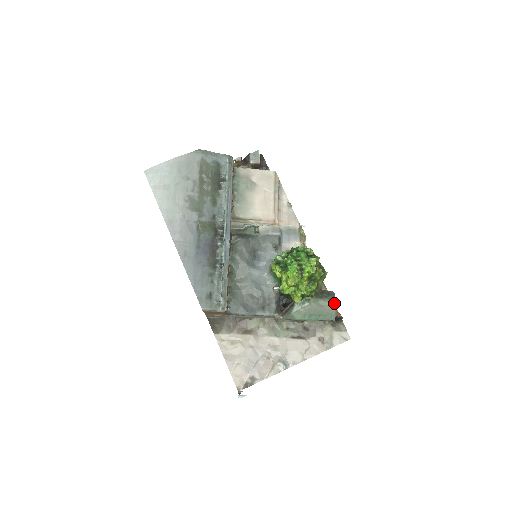
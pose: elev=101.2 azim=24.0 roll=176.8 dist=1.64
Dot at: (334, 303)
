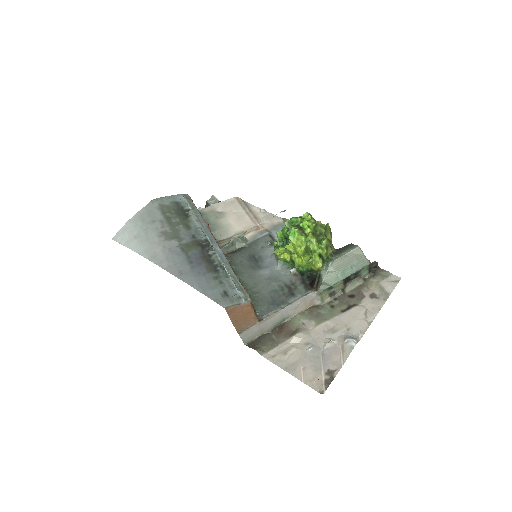
Dot at: (356, 247)
